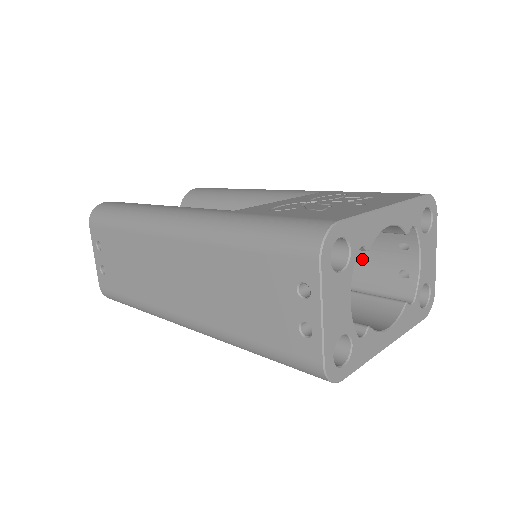
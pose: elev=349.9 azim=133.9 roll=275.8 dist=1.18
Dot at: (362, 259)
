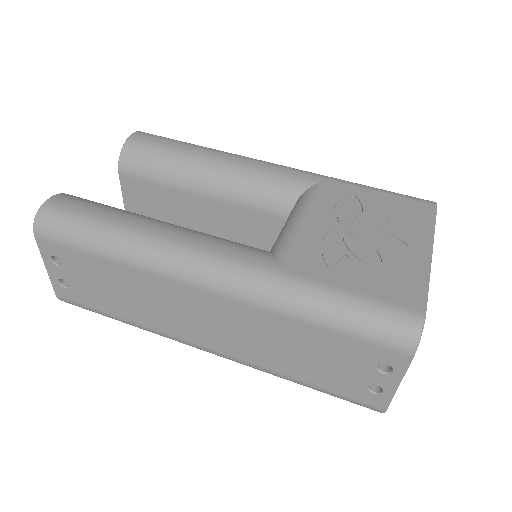
Dot at: occluded
